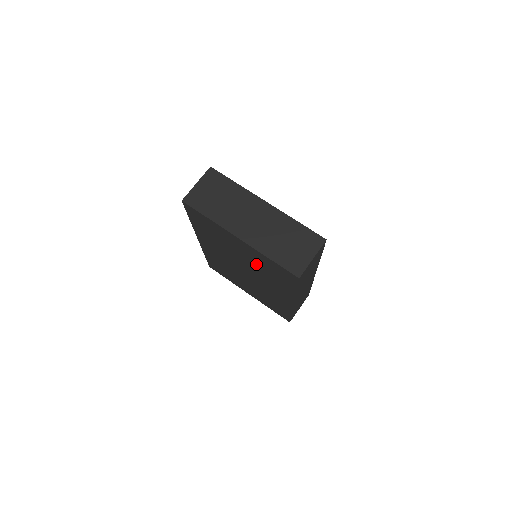
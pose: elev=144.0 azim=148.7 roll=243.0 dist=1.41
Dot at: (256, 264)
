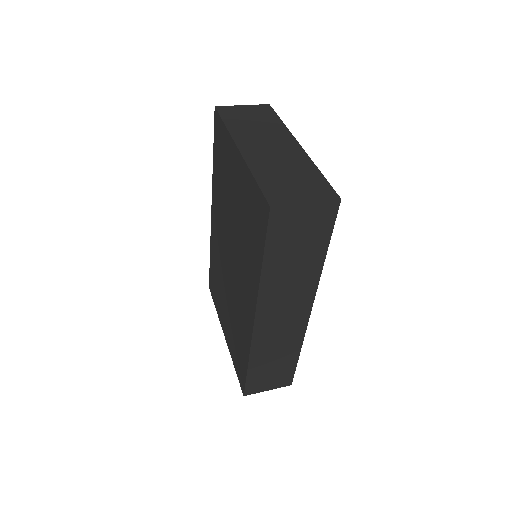
Dot at: (241, 217)
